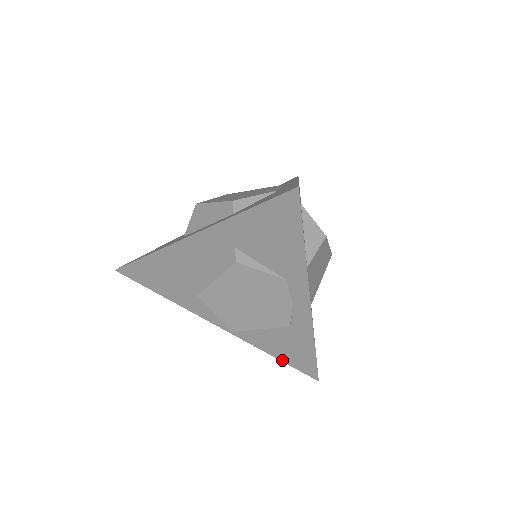
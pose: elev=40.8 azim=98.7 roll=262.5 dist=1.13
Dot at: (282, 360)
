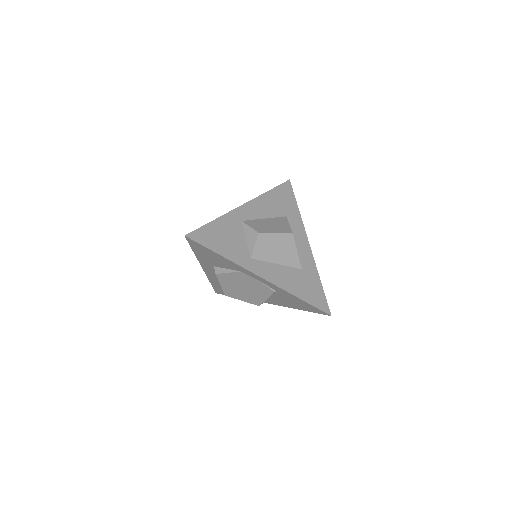
Dot at: (305, 310)
